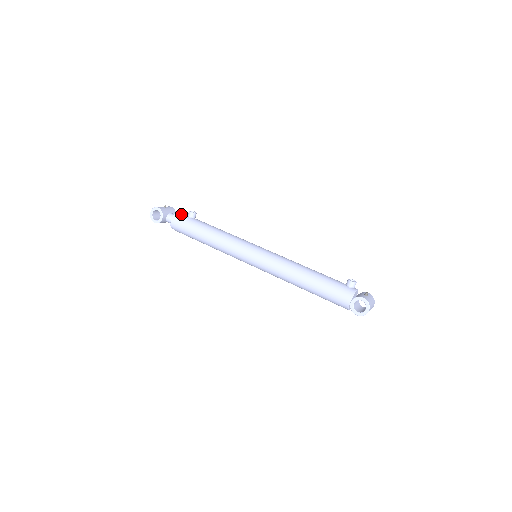
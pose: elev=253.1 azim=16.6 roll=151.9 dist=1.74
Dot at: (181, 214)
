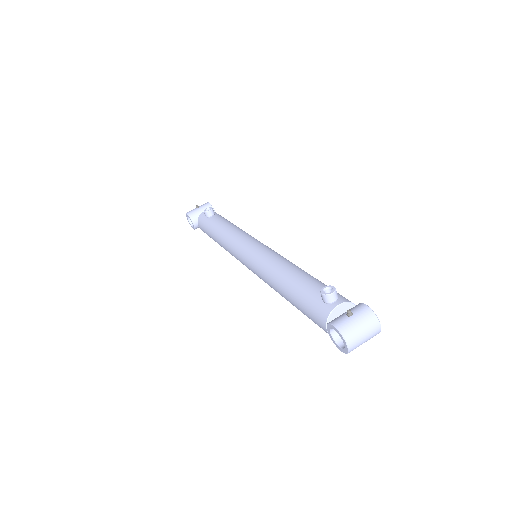
Dot at: (203, 215)
